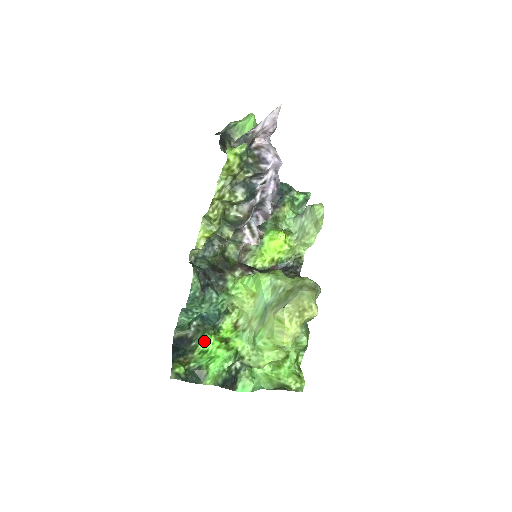
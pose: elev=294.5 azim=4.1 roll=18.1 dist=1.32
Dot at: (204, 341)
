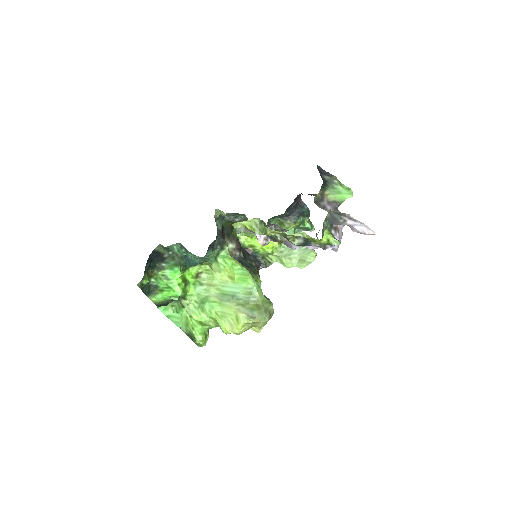
Dot at: (174, 272)
